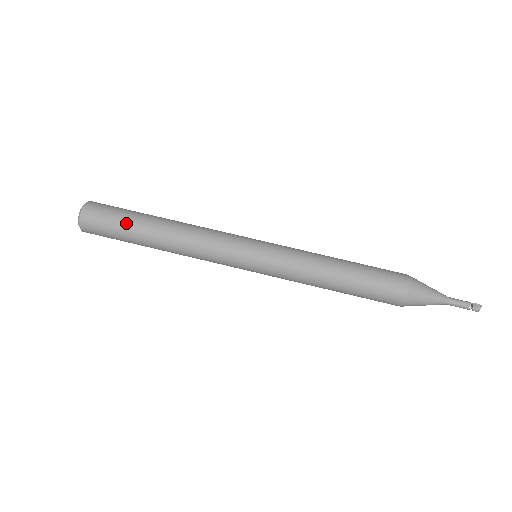
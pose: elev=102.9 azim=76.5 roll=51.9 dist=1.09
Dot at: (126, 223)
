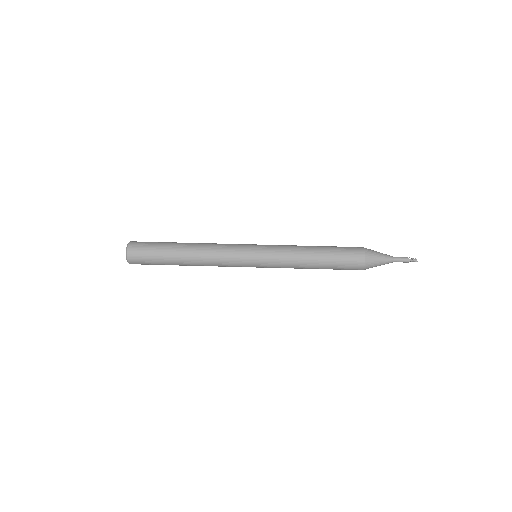
Dot at: (164, 242)
